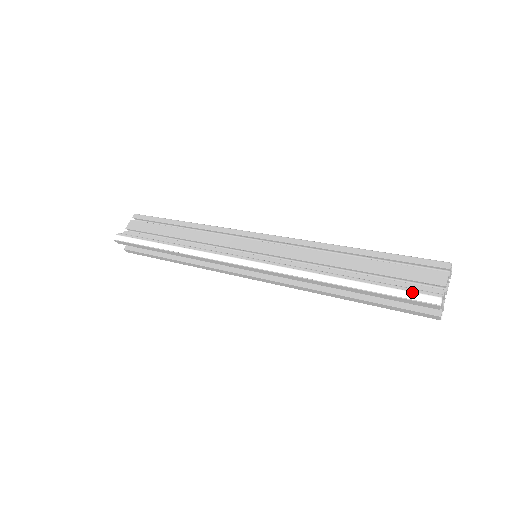
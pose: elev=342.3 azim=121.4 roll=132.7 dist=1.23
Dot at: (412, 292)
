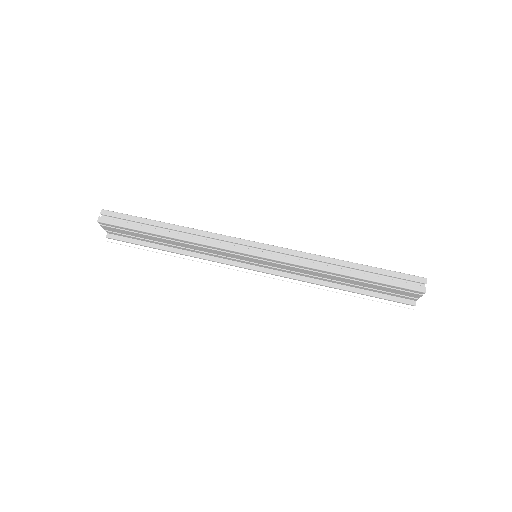
Dot at: occluded
